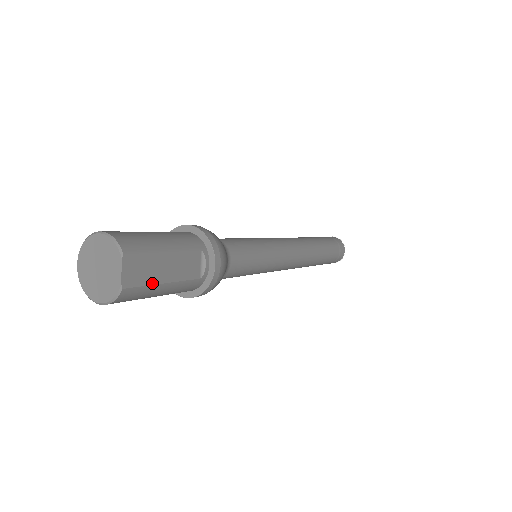
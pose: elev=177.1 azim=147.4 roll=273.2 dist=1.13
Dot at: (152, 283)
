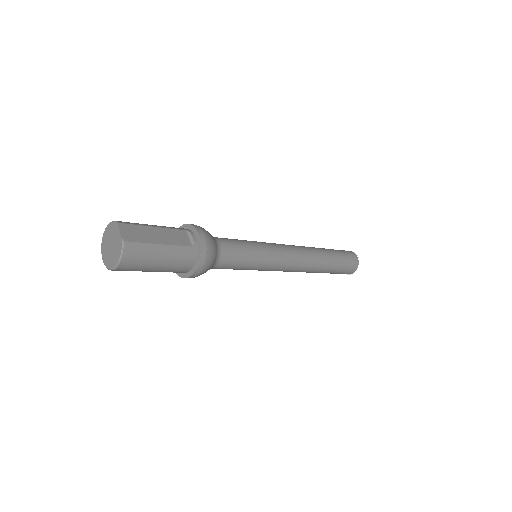
Dot at: (148, 242)
